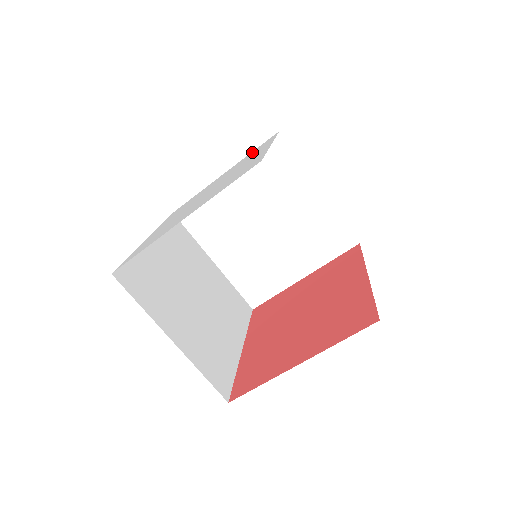
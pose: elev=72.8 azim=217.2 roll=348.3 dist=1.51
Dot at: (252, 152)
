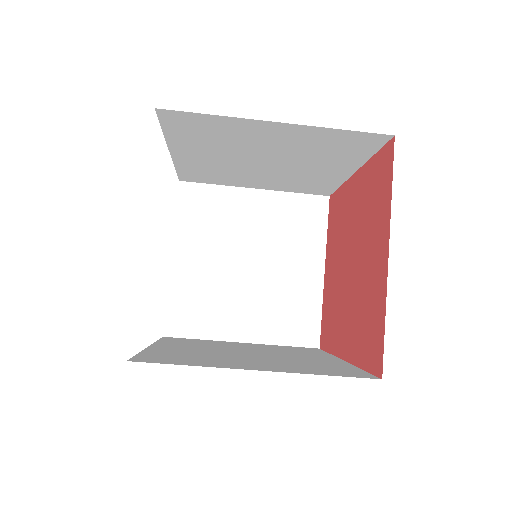
Dot at: occluded
